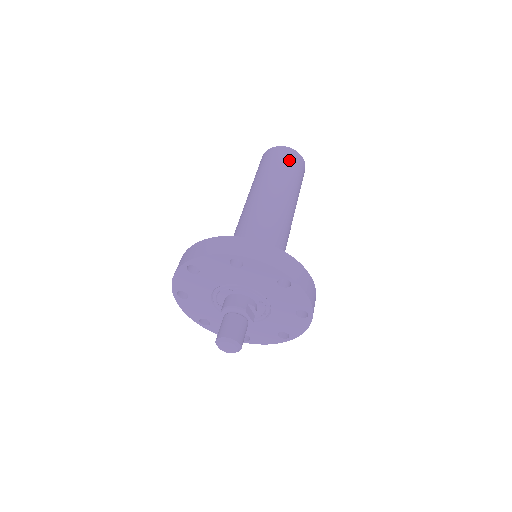
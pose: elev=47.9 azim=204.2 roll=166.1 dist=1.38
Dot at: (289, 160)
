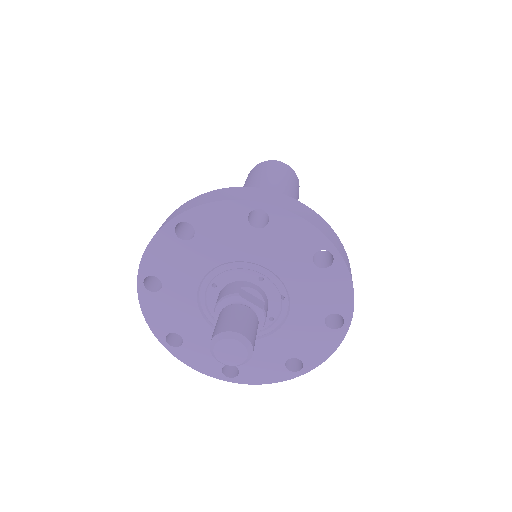
Dot at: (265, 167)
